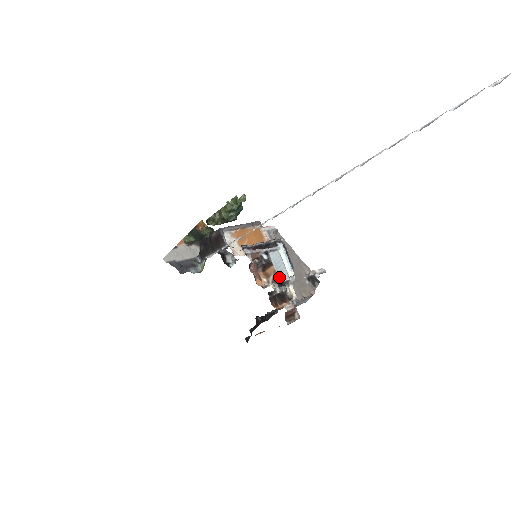
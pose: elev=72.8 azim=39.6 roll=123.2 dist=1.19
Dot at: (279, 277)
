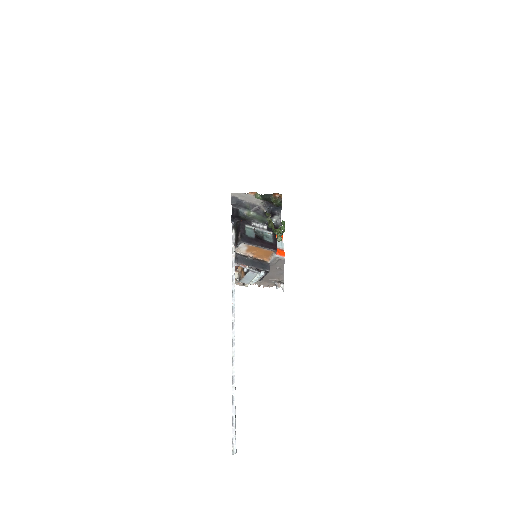
Dot at: (241, 280)
